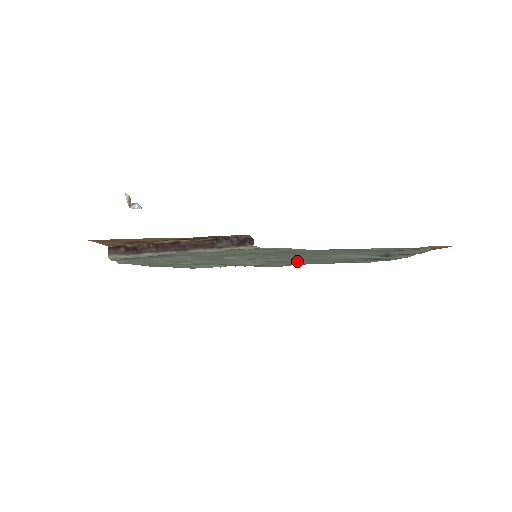
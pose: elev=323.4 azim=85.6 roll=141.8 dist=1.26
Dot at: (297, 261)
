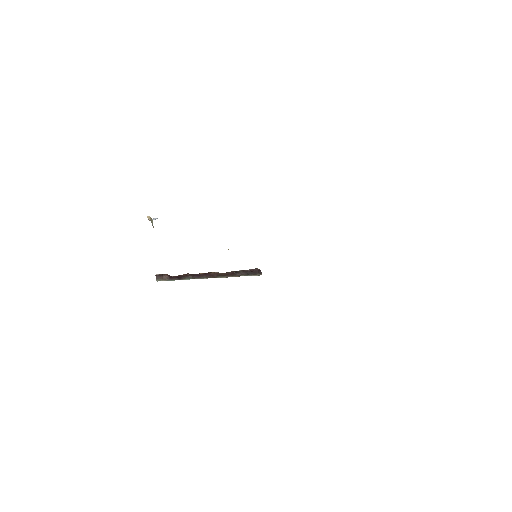
Dot at: occluded
